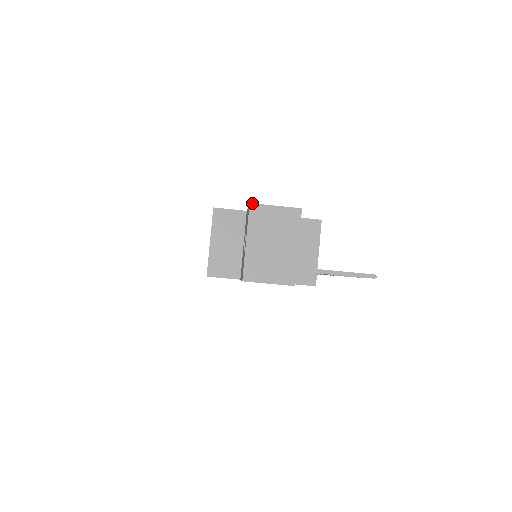
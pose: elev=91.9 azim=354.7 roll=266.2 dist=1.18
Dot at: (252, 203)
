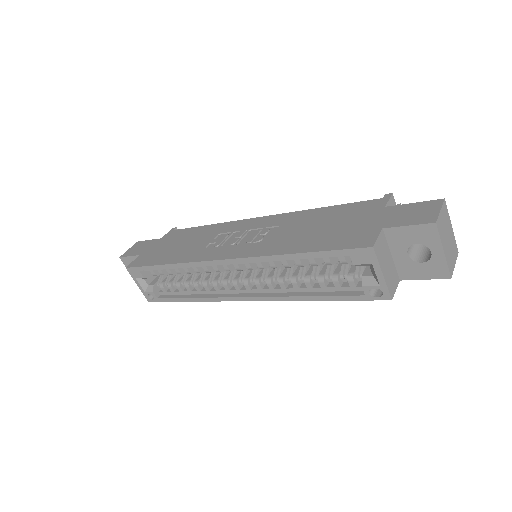
Dot at: (436, 221)
